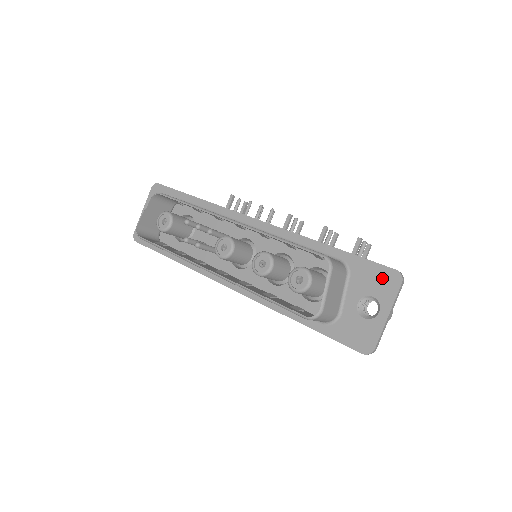
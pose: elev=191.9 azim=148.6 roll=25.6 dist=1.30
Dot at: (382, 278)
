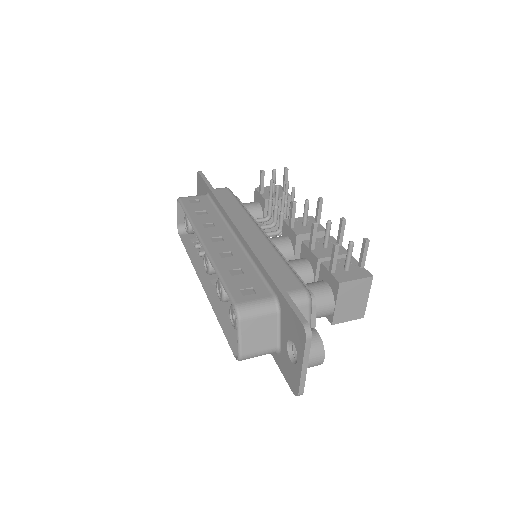
Dot at: (296, 327)
